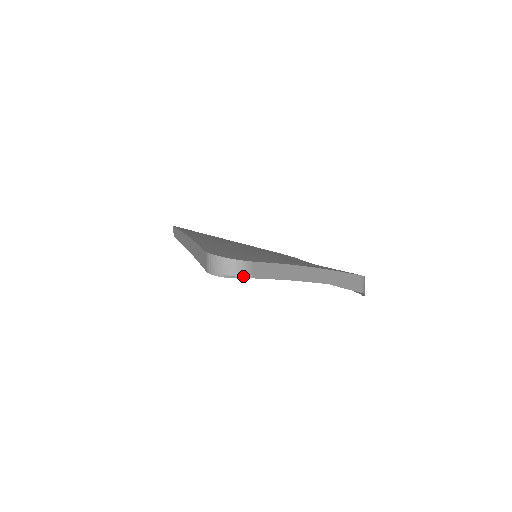
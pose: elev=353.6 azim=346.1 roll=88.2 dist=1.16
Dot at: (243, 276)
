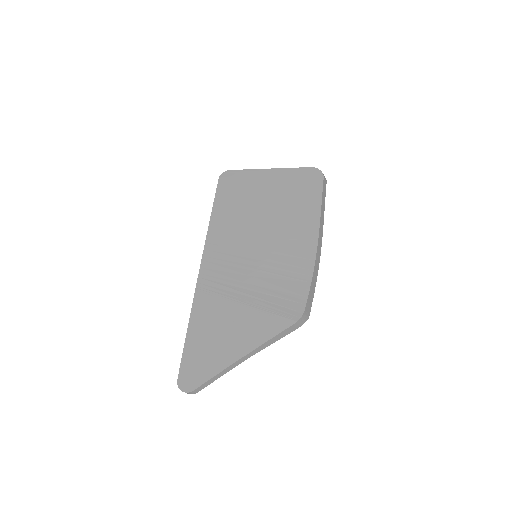
Dot at: occluded
